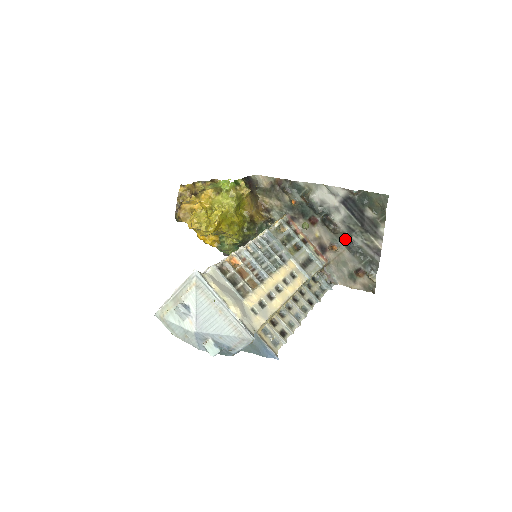
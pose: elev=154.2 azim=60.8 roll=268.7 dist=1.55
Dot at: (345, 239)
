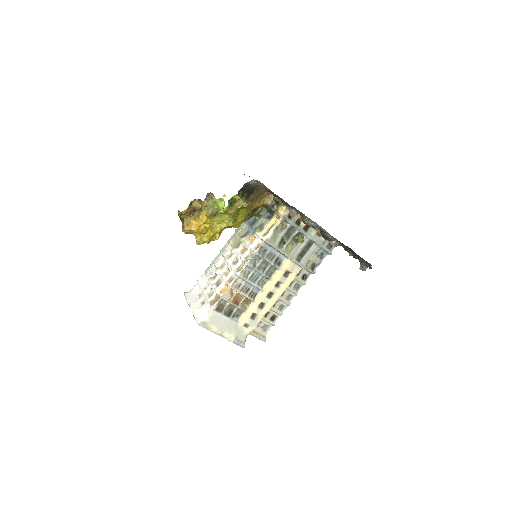
Dot at: (341, 244)
